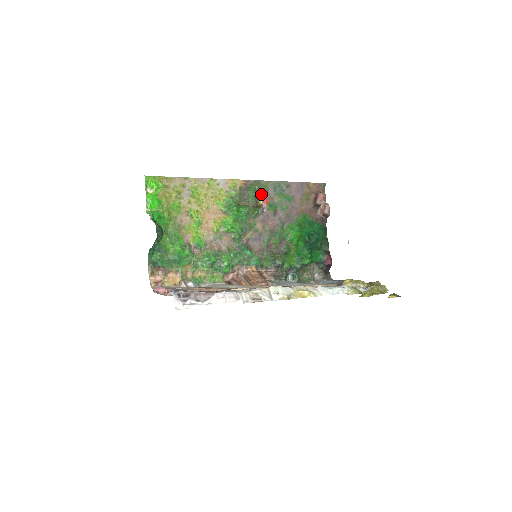
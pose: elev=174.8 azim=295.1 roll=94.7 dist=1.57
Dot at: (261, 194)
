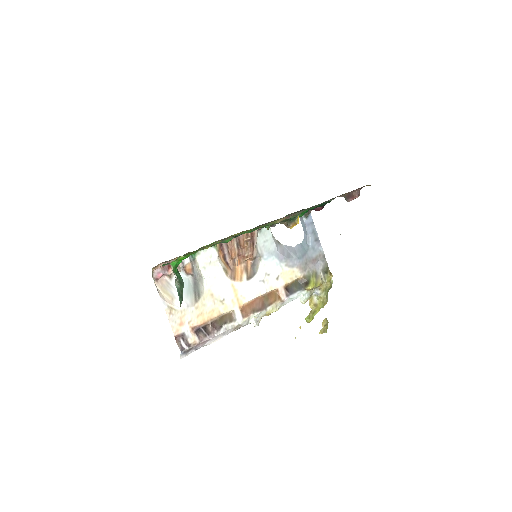
Dot at: occluded
